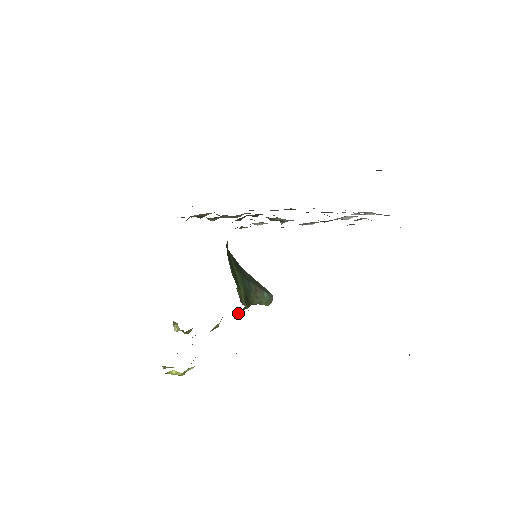
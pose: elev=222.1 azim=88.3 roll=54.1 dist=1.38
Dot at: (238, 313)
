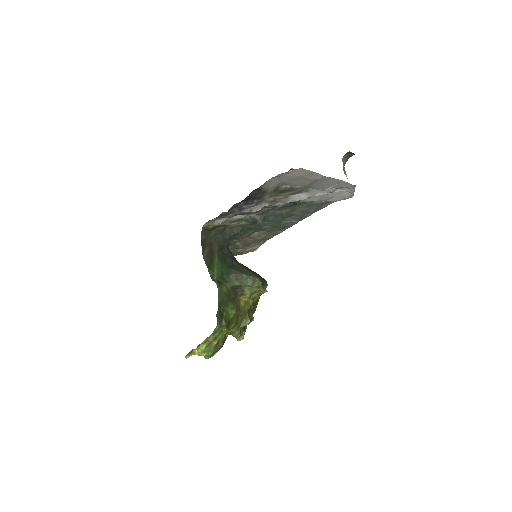
Dot at: (245, 303)
